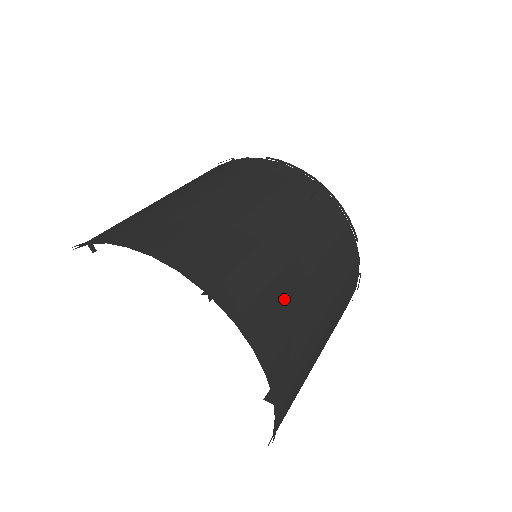
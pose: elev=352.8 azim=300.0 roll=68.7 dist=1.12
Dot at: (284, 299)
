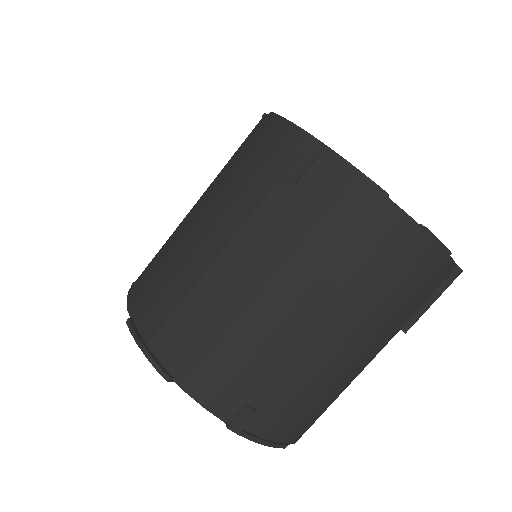
Dot at: (223, 333)
